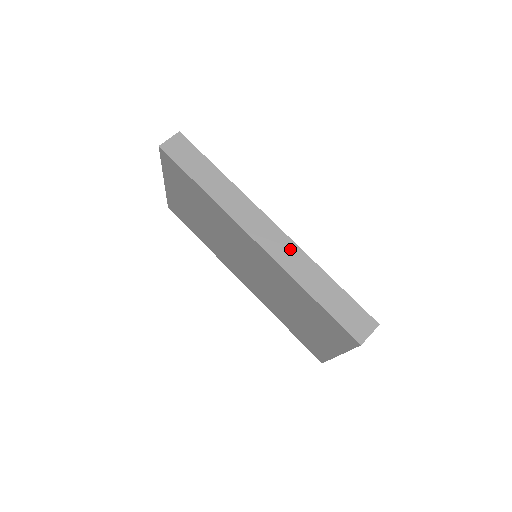
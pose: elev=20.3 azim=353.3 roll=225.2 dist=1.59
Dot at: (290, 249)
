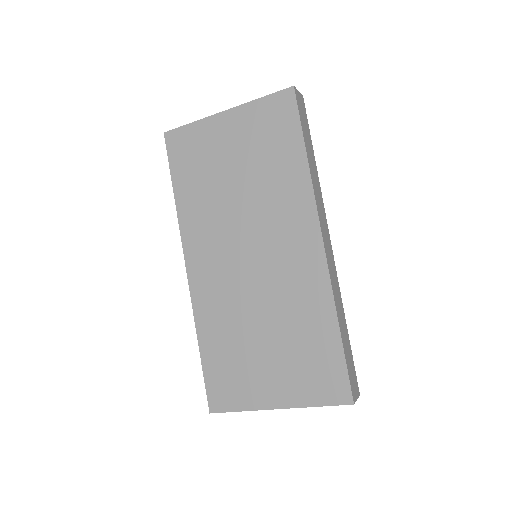
Dot at: (335, 274)
